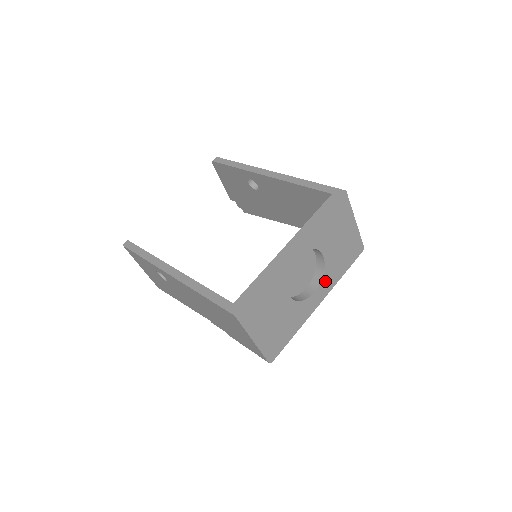
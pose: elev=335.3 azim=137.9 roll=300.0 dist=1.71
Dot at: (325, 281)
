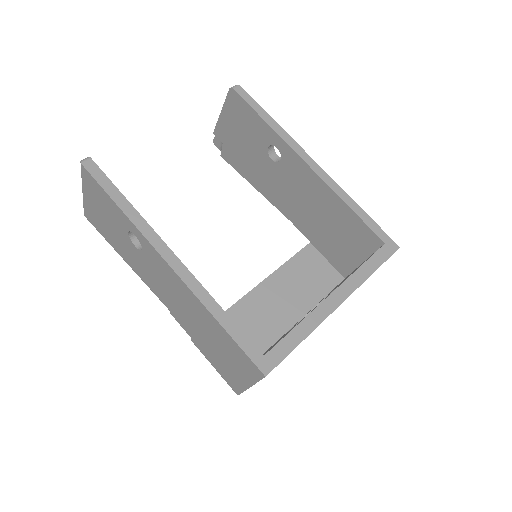
Dot at: occluded
